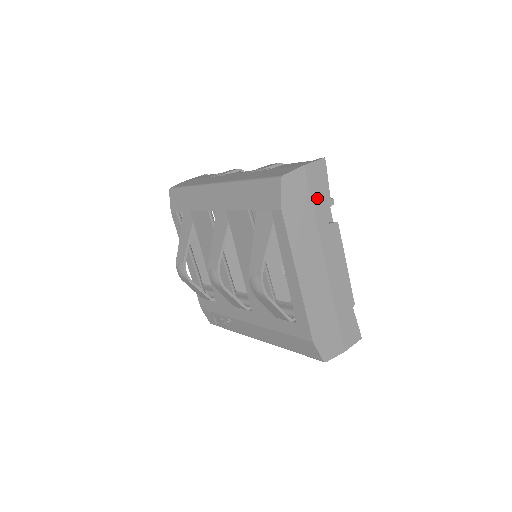
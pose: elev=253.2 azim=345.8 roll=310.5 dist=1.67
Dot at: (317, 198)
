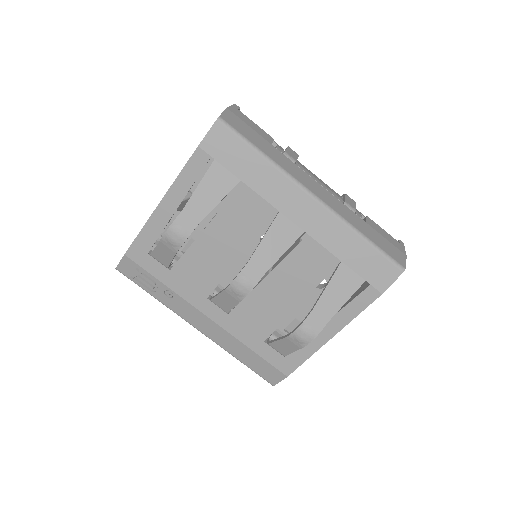
Dot at: occluded
